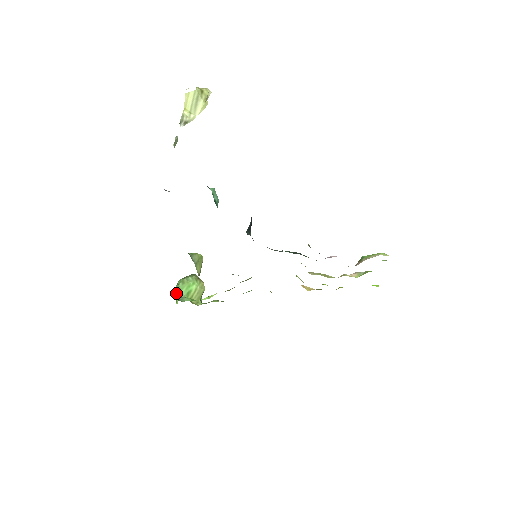
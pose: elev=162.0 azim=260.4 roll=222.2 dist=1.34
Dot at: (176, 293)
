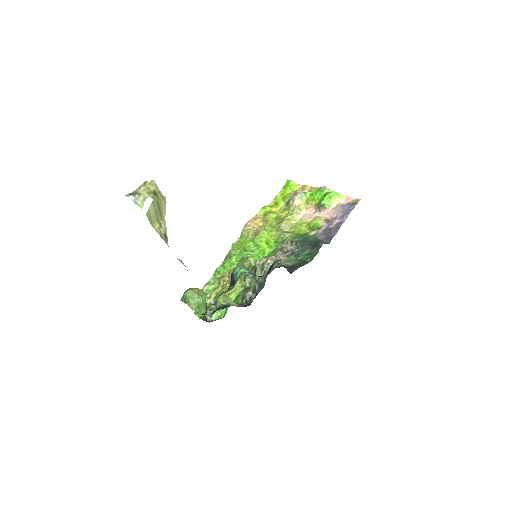
Dot at: (202, 318)
